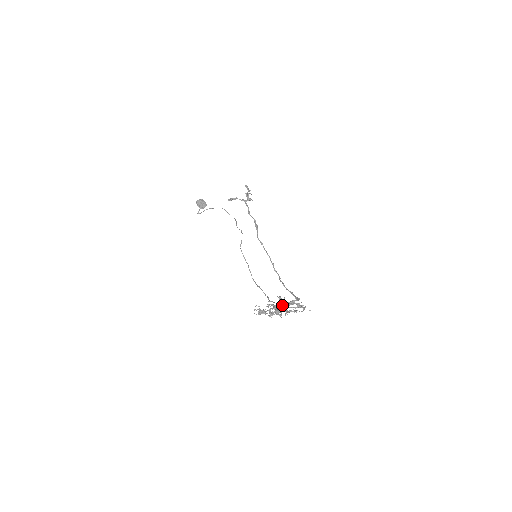
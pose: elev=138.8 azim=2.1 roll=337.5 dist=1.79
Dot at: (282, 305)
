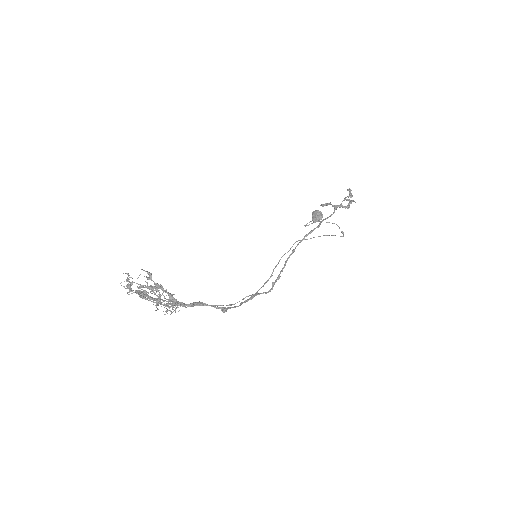
Dot at: occluded
